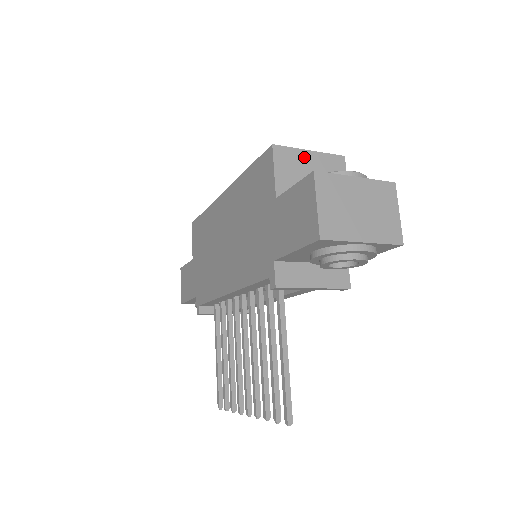
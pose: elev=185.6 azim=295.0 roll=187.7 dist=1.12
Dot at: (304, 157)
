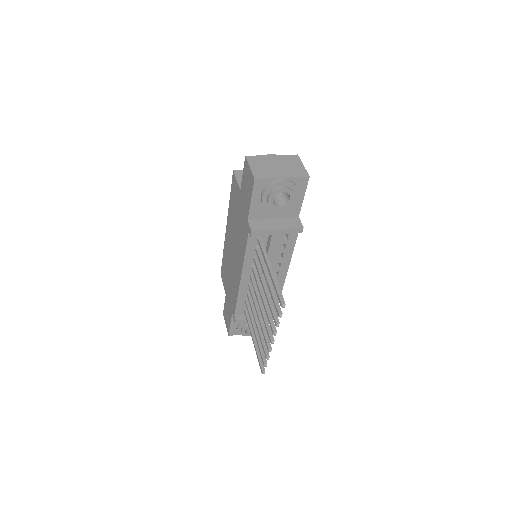
Dot at: occluded
